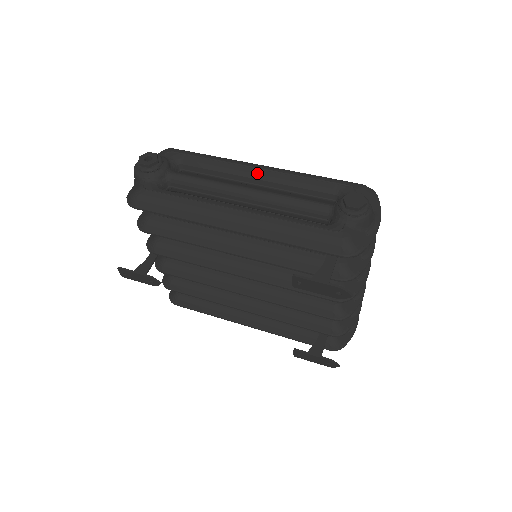
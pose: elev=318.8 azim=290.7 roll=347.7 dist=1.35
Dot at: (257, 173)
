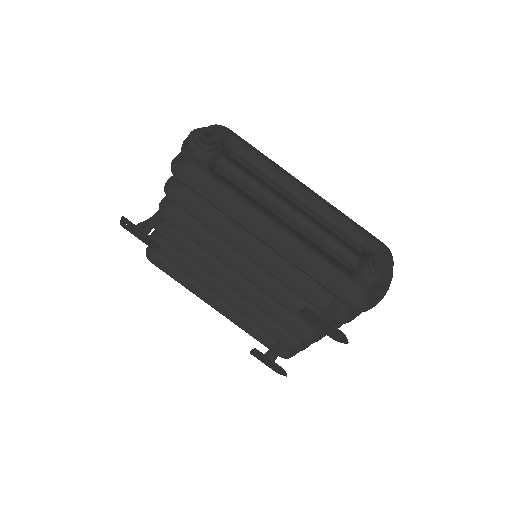
Dot at: (303, 194)
